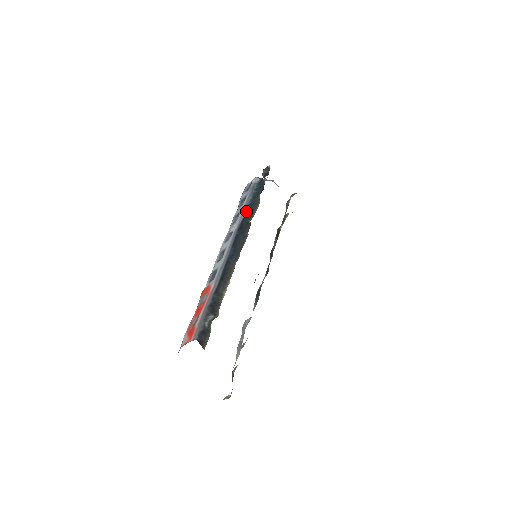
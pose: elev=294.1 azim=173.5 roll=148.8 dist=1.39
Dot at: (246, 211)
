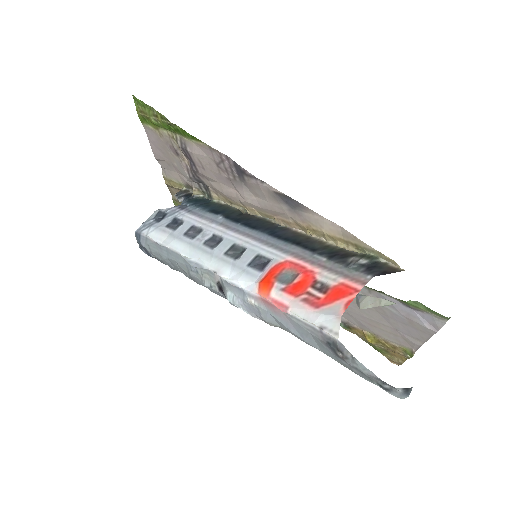
Dot at: (217, 213)
